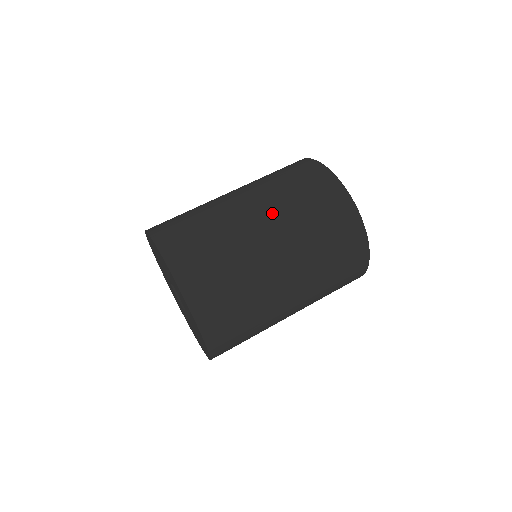
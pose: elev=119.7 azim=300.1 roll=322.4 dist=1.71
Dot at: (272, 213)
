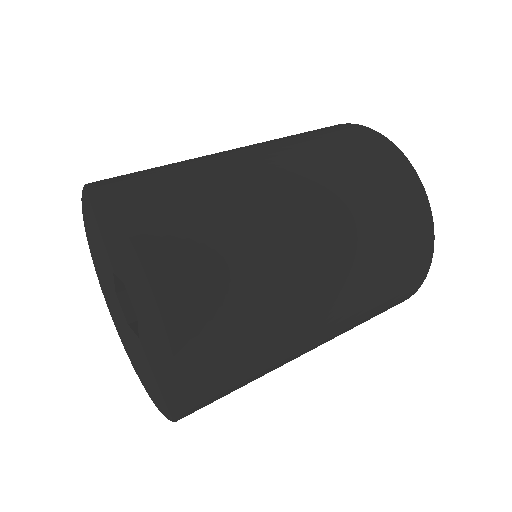
Dot at: (291, 159)
